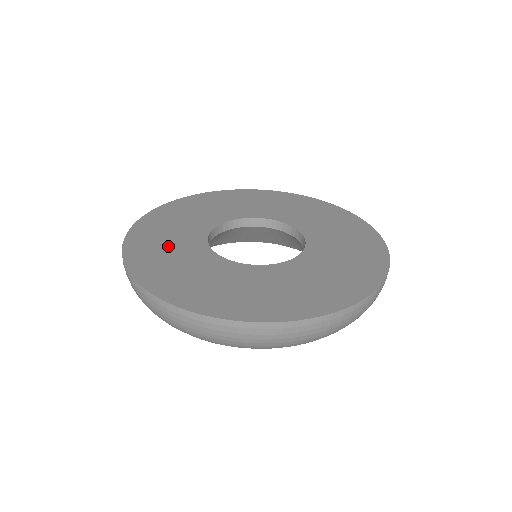
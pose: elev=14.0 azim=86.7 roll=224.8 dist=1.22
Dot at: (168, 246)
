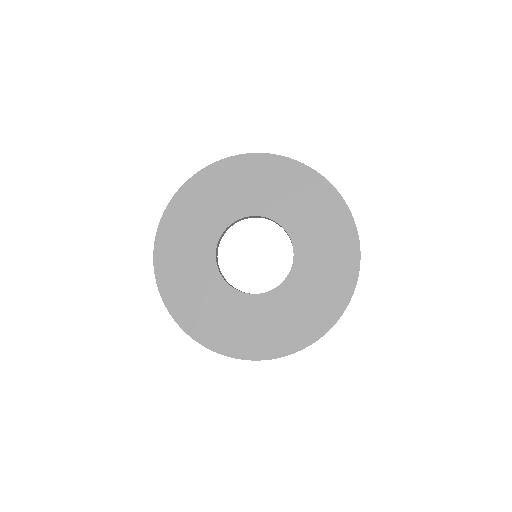
Dot at: (186, 261)
